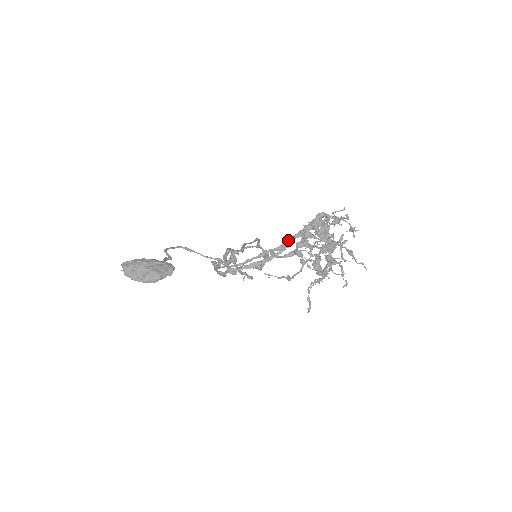
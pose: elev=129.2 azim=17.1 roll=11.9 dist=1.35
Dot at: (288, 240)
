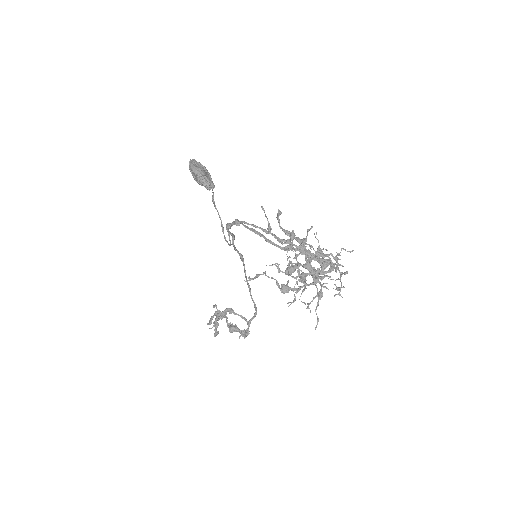
Dot at: (292, 244)
